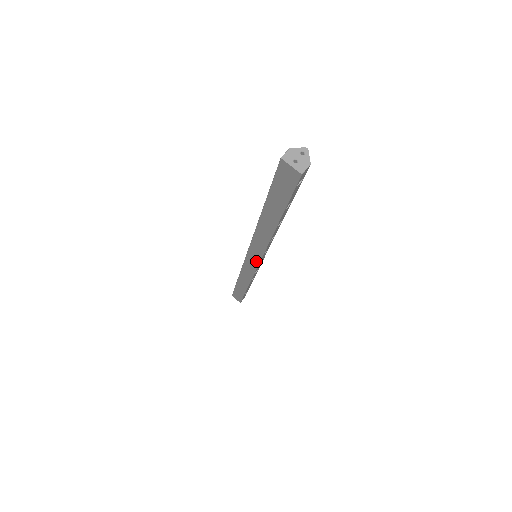
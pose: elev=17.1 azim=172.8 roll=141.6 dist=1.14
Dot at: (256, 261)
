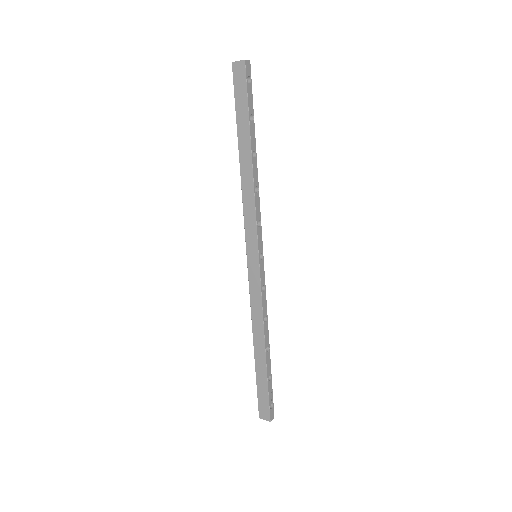
Dot at: (255, 251)
